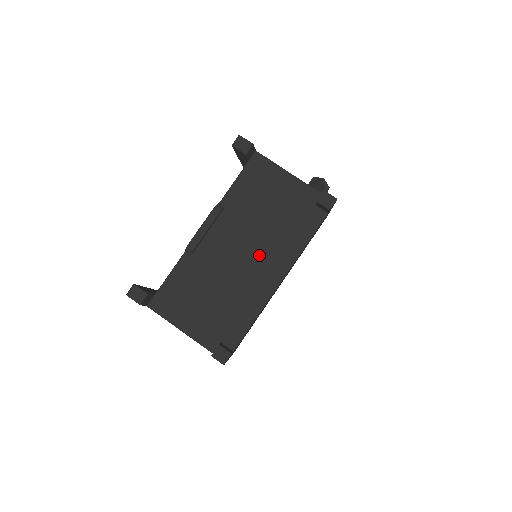
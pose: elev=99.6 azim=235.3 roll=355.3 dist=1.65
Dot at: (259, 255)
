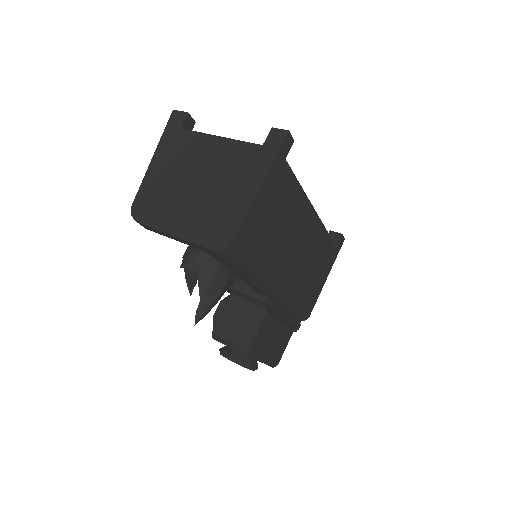
Dot at: occluded
